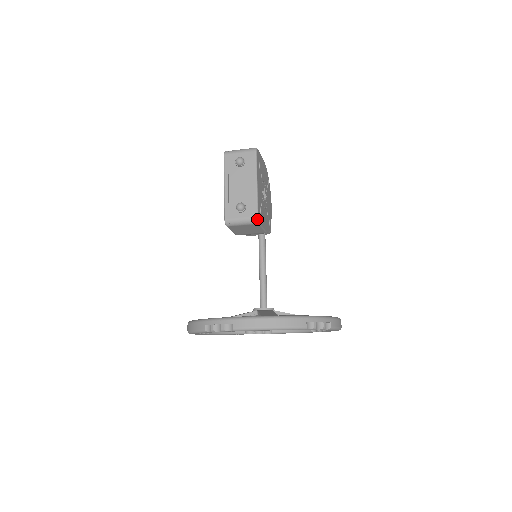
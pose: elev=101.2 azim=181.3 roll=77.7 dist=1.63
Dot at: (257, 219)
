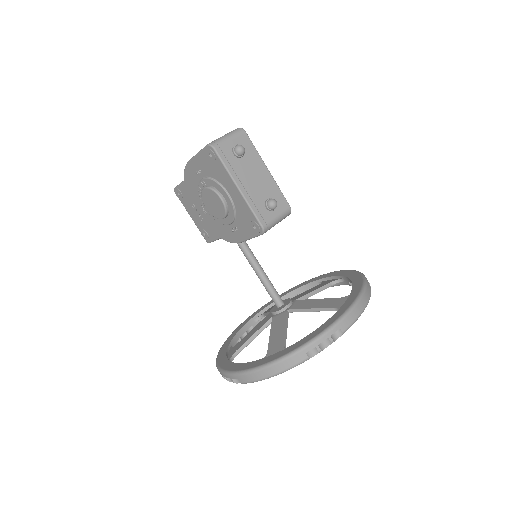
Dot at: occluded
